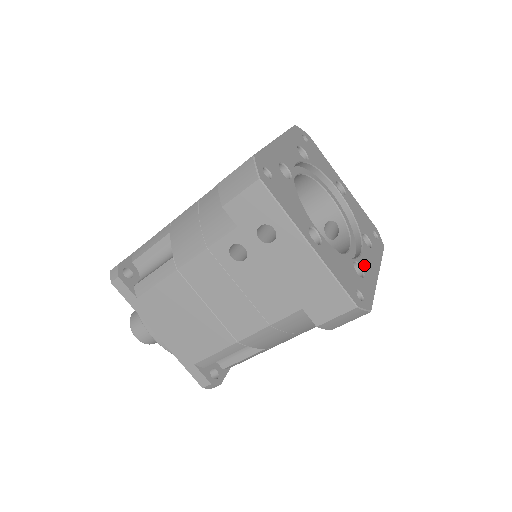
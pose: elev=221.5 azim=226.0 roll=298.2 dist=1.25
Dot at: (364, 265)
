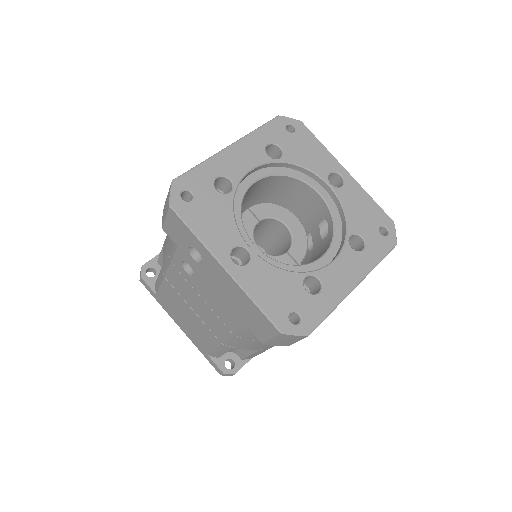
Dot at: (328, 277)
